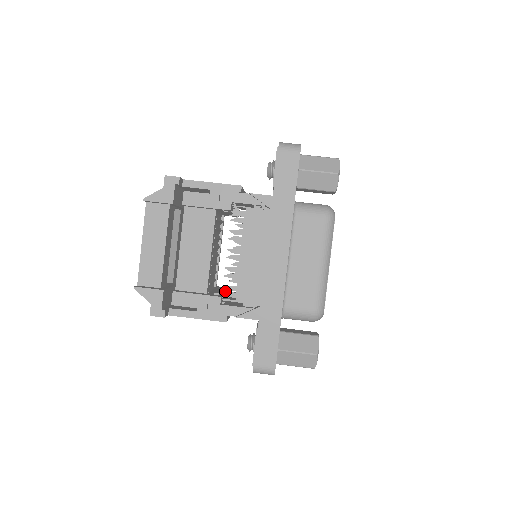
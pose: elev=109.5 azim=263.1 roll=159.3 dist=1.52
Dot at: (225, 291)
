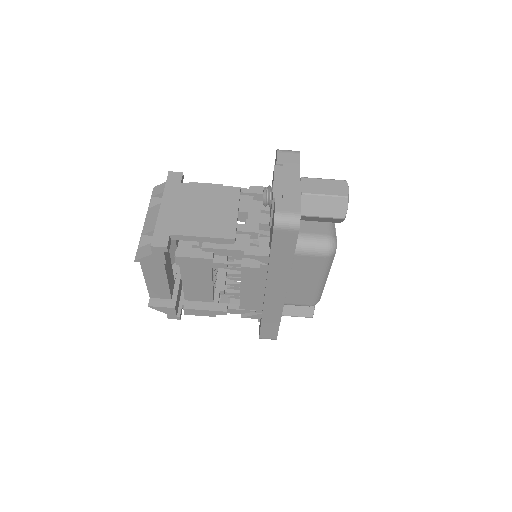
Dot at: occluded
